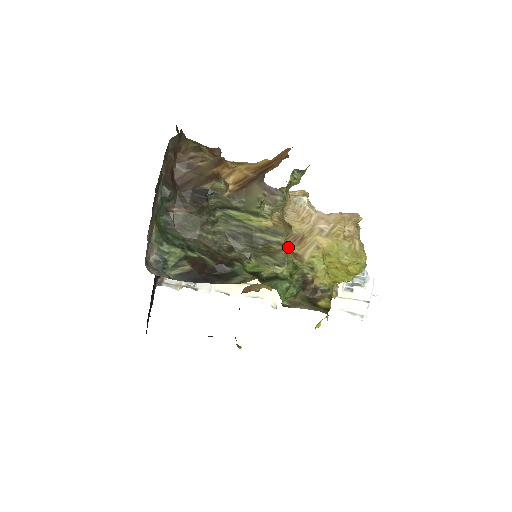
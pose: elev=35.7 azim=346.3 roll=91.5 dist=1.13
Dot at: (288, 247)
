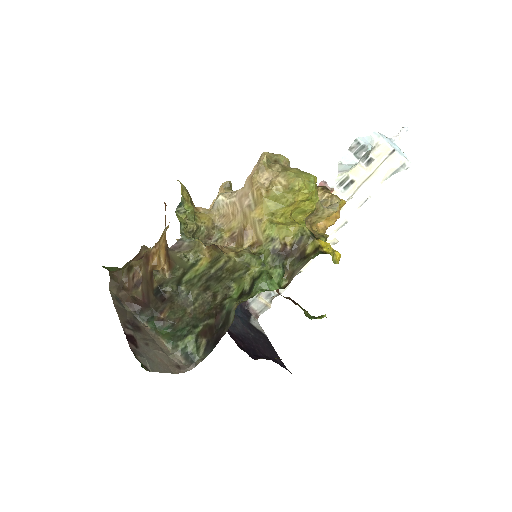
Dot at: (243, 247)
